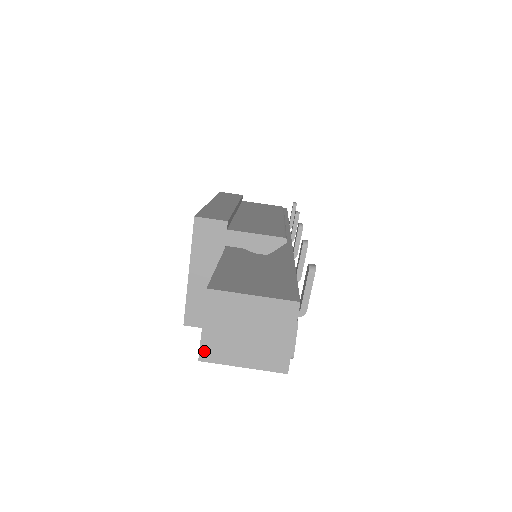
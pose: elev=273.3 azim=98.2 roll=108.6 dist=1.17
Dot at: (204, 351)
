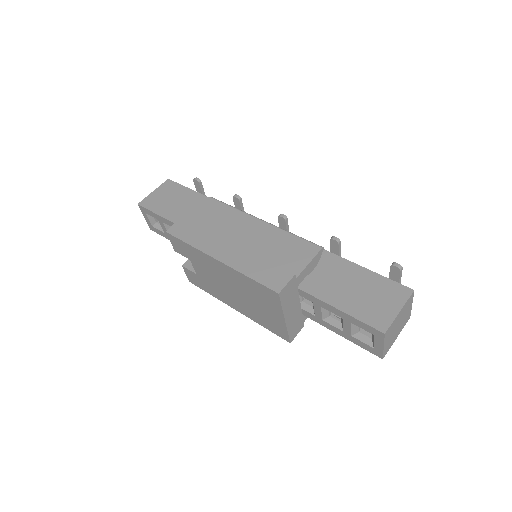
Dot at: (384, 353)
